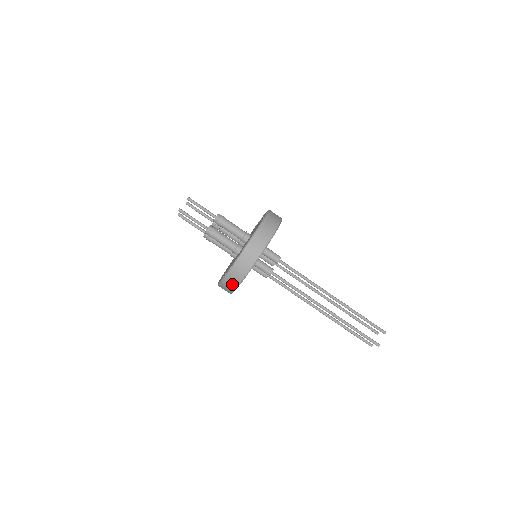
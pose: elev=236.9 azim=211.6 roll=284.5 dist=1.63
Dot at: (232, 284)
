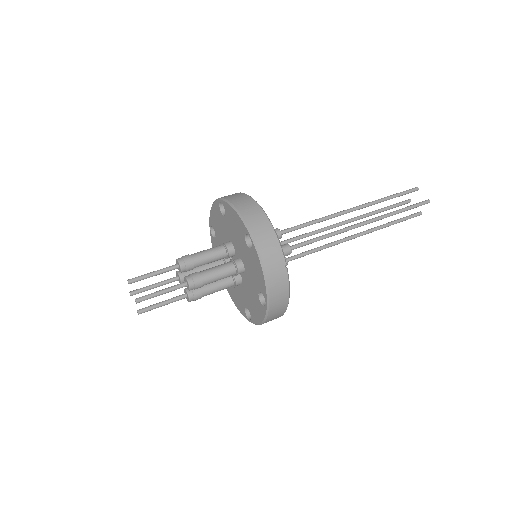
Dot at: (282, 293)
